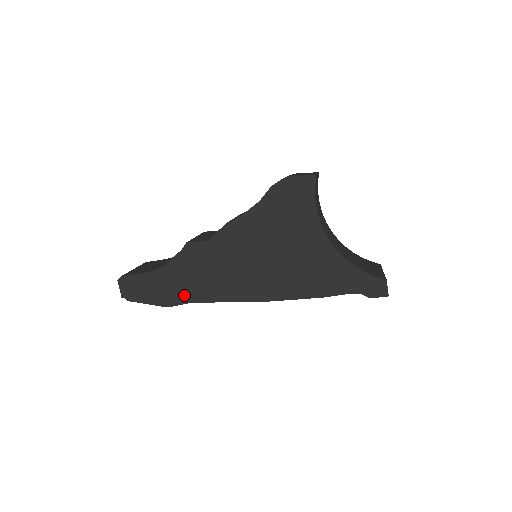
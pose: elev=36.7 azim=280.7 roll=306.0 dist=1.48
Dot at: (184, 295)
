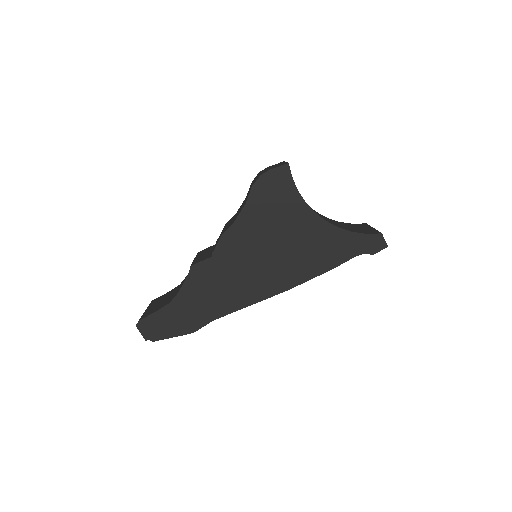
Dot at: (205, 316)
